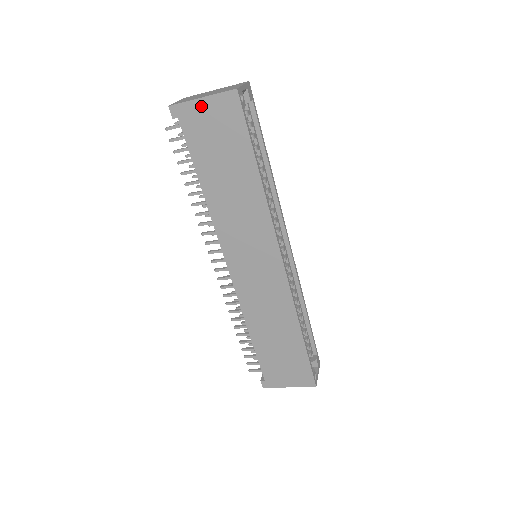
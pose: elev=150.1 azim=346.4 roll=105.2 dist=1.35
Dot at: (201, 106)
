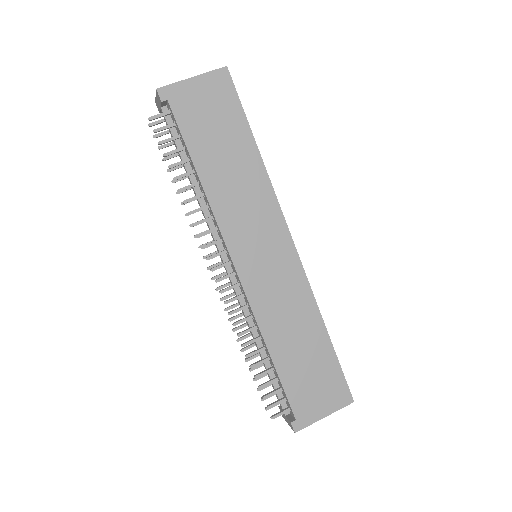
Dot at: (192, 86)
